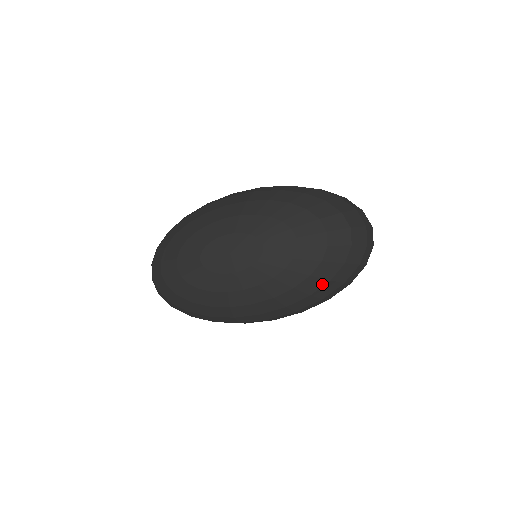
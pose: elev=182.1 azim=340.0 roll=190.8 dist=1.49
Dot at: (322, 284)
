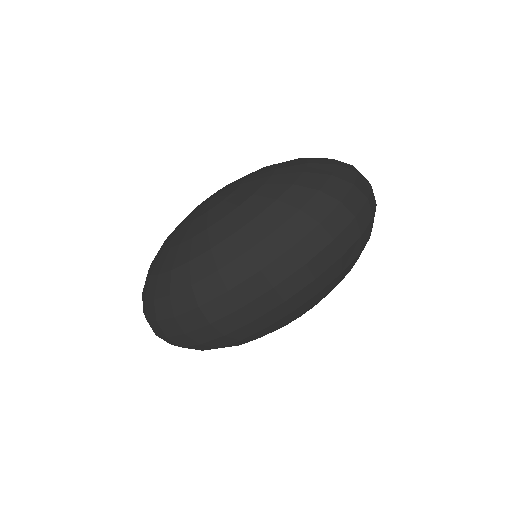
Dot at: (310, 195)
